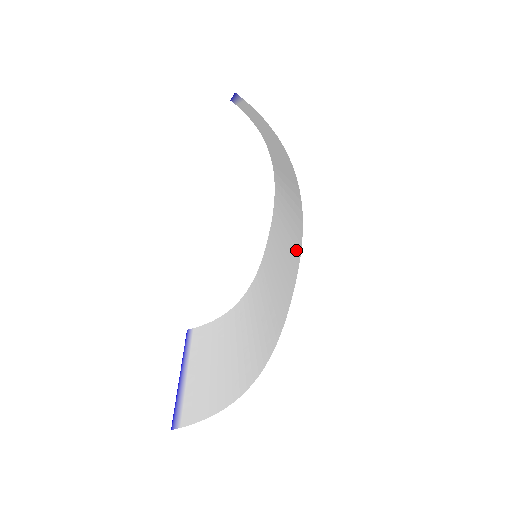
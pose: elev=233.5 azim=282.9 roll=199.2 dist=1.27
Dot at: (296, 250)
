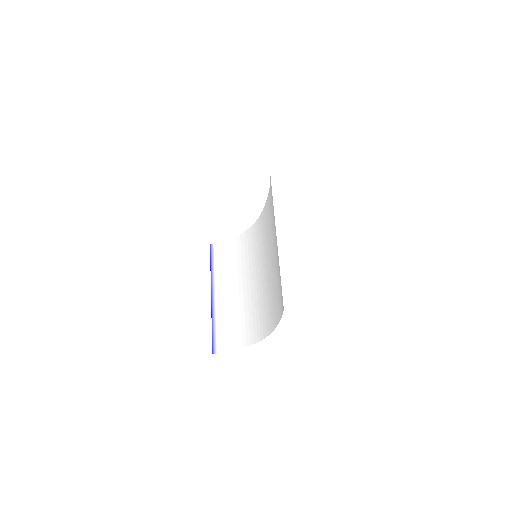
Dot at: (281, 299)
